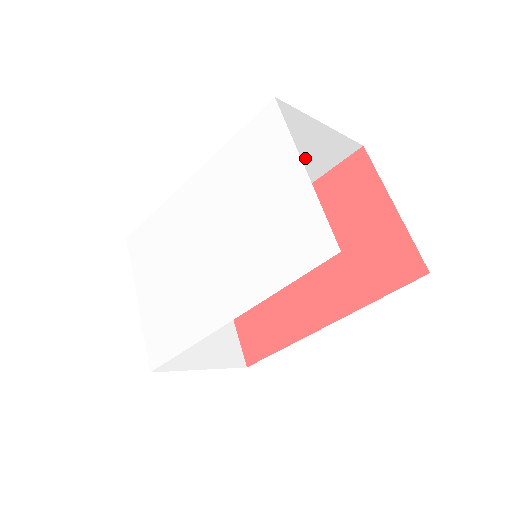
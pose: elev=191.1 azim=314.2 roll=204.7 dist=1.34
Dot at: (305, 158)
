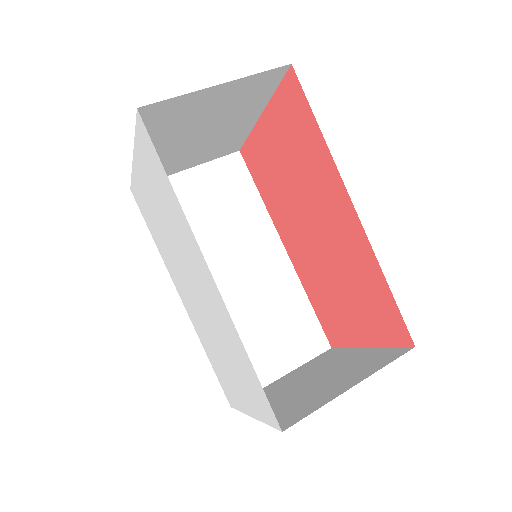
Dot at: occluded
